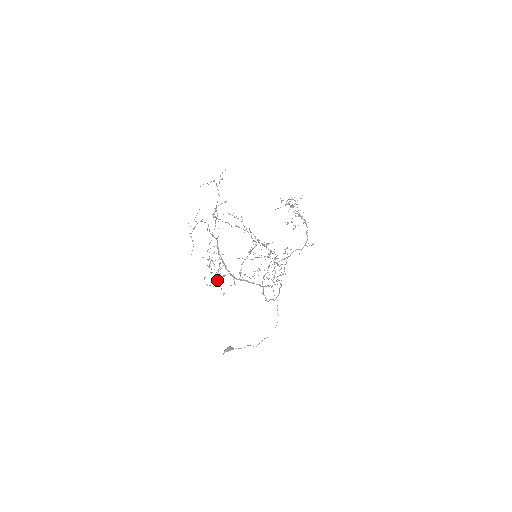
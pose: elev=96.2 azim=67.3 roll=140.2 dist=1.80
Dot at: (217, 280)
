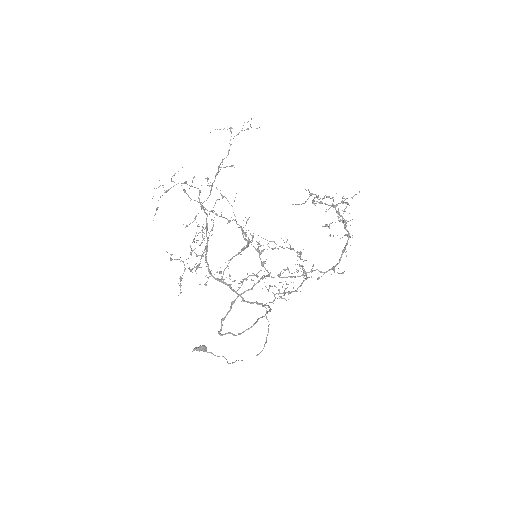
Dot at: occluded
